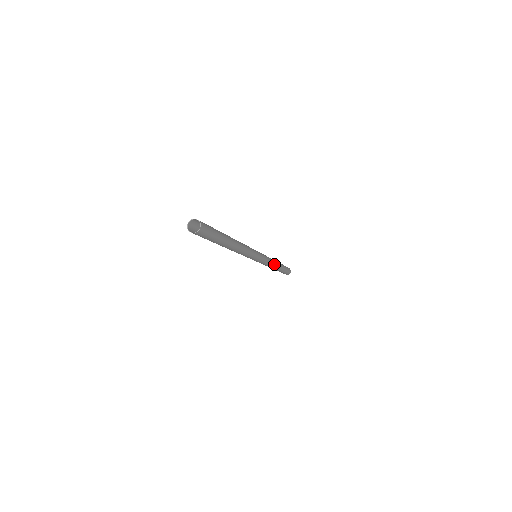
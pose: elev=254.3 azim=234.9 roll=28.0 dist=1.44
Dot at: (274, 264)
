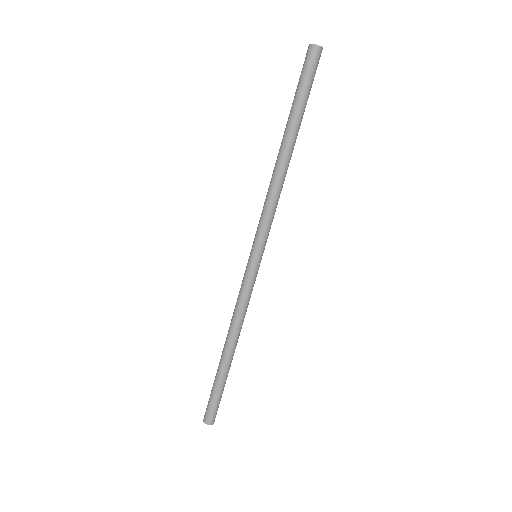
Dot at: (238, 328)
